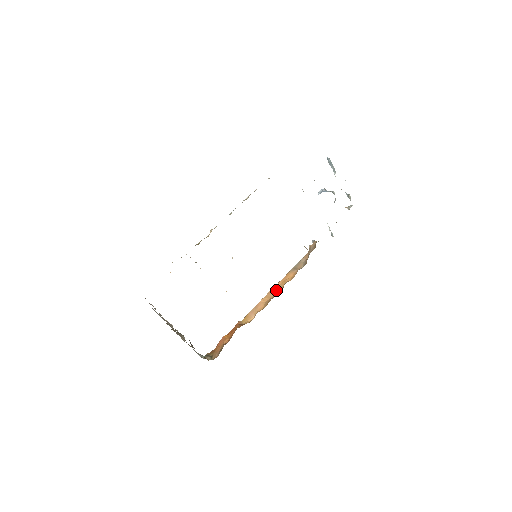
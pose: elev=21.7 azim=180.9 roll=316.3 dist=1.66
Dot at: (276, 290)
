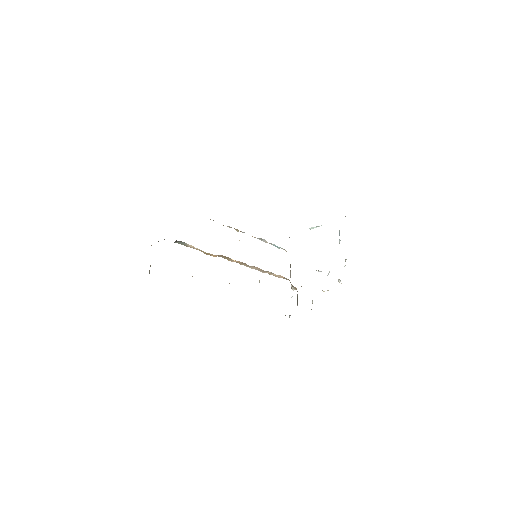
Dot at: occluded
